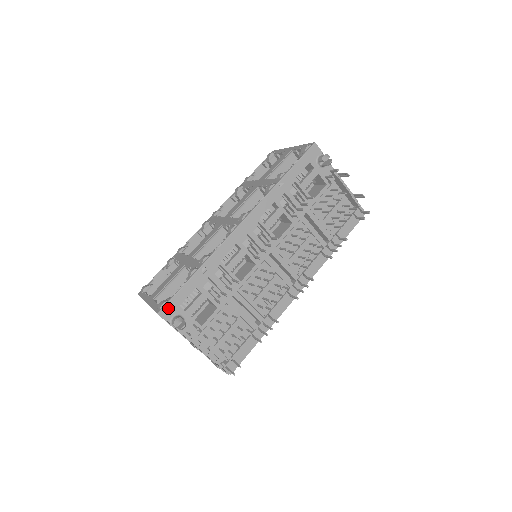
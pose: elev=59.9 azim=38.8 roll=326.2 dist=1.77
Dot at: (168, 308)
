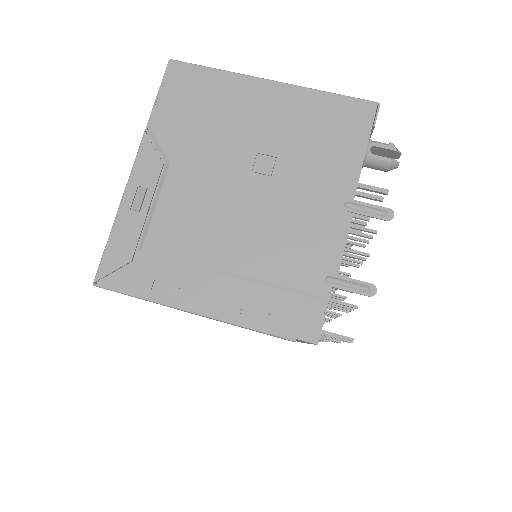
Dot at: occluded
